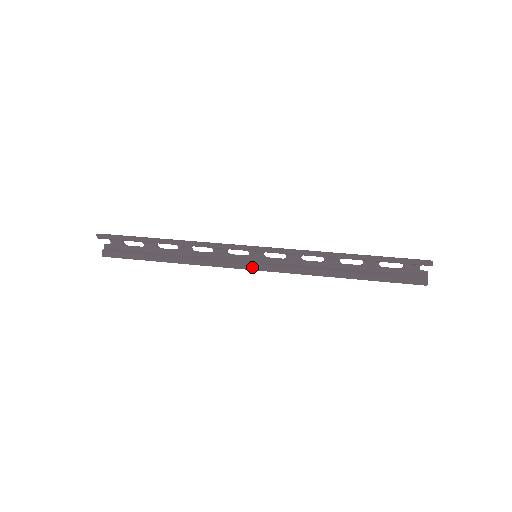
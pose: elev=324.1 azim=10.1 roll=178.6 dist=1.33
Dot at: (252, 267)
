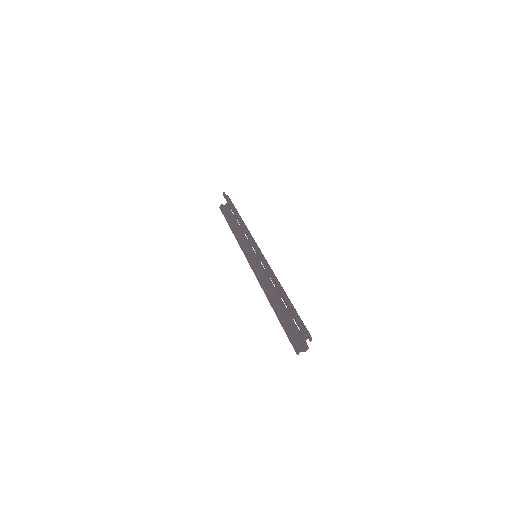
Dot at: (250, 261)
